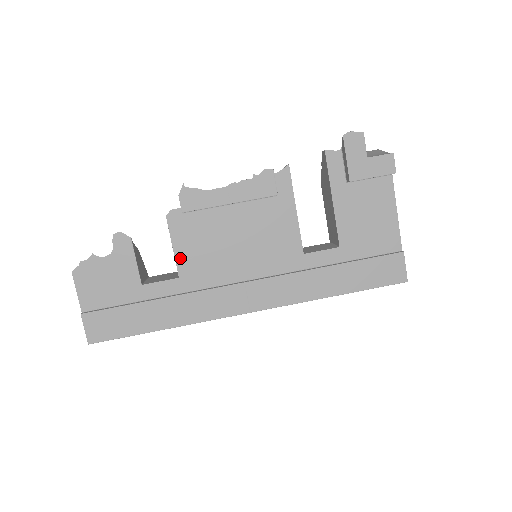
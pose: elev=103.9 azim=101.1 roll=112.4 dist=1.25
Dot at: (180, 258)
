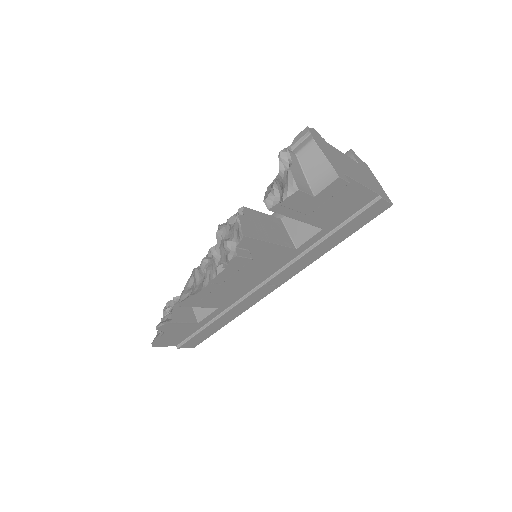
Dot at: (210, 306)
